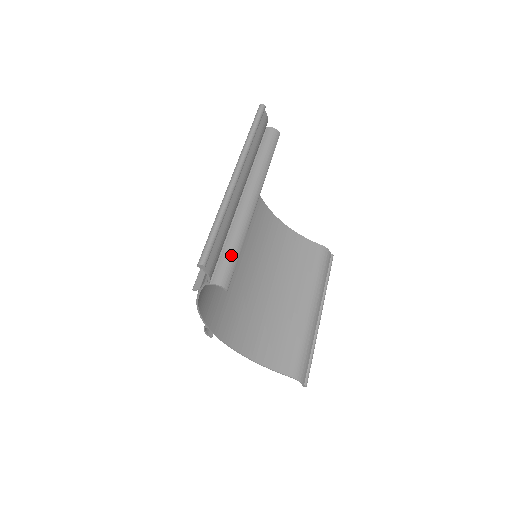
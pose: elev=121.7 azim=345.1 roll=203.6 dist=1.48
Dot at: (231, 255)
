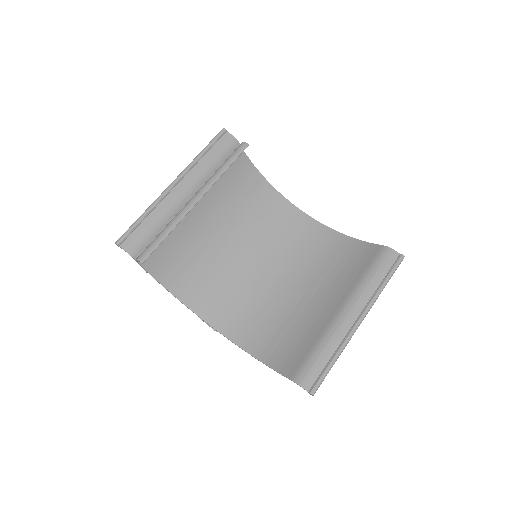
Dot at: (156, 239)
